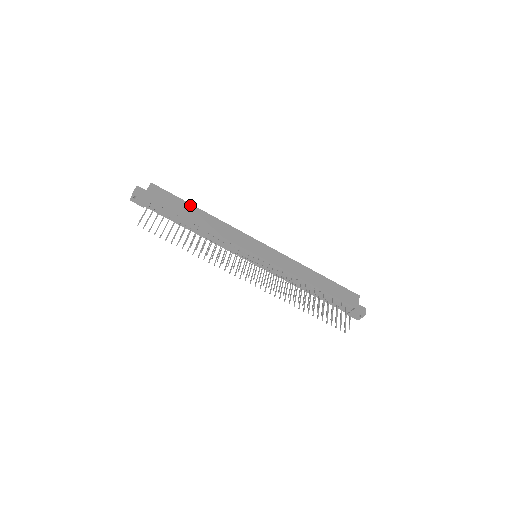
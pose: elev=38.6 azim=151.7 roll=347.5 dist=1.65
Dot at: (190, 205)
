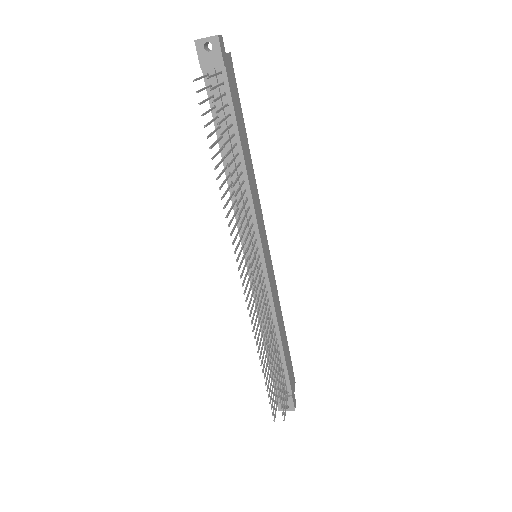
Dot at: occluded
